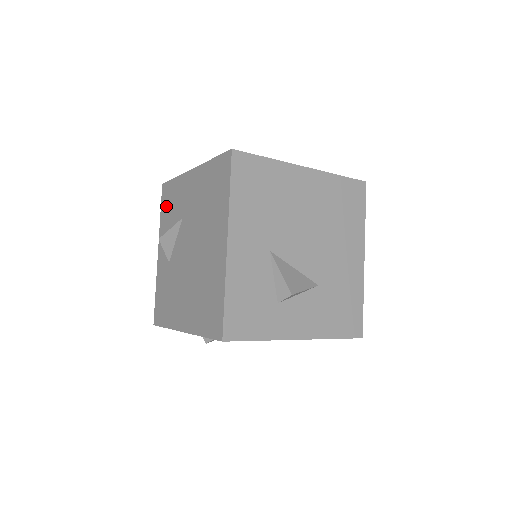
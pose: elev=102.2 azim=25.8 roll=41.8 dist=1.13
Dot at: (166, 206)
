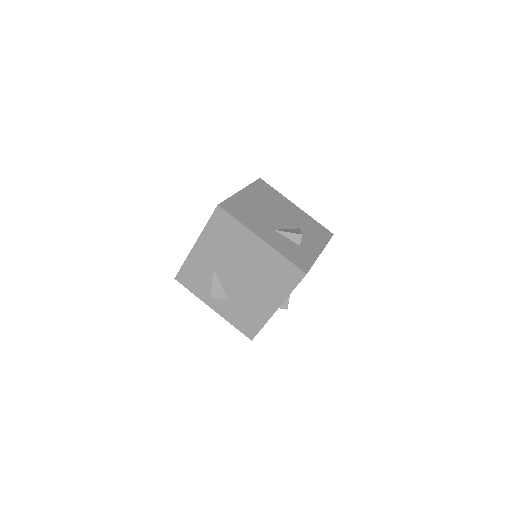
Dot at: (192, 283)
